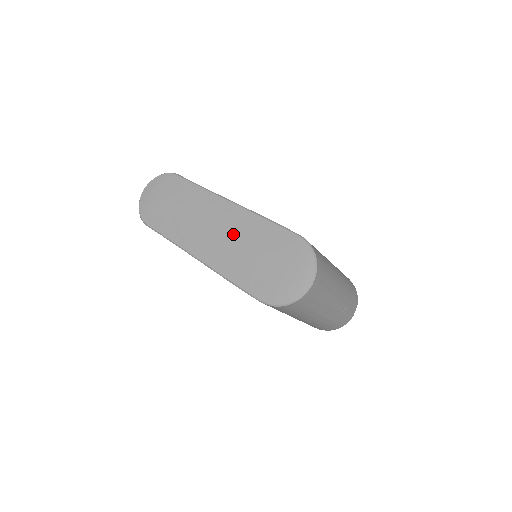
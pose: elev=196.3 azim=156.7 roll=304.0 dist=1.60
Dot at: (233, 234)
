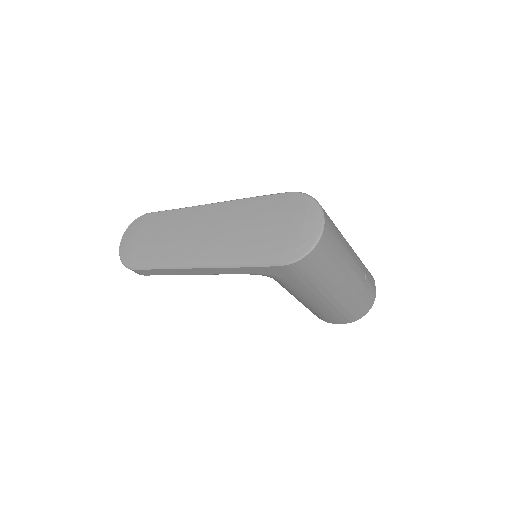
Dot at: (226, 226)
